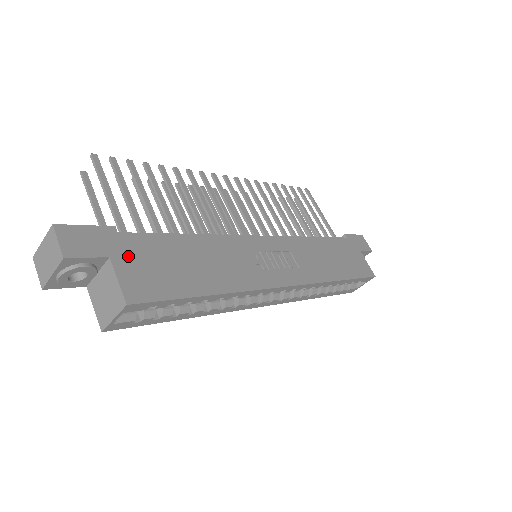
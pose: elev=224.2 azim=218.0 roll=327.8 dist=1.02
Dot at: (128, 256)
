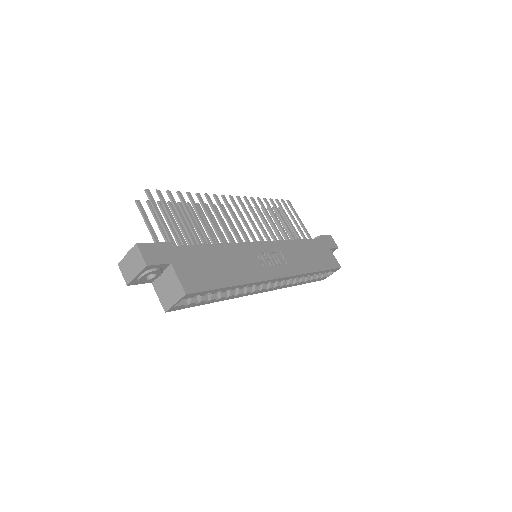
Dot at: (181, 262)
